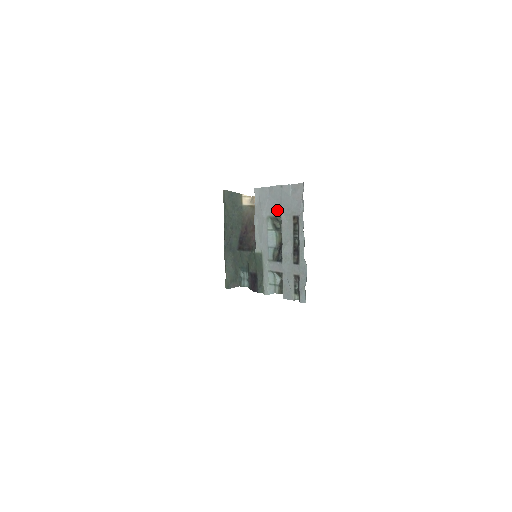
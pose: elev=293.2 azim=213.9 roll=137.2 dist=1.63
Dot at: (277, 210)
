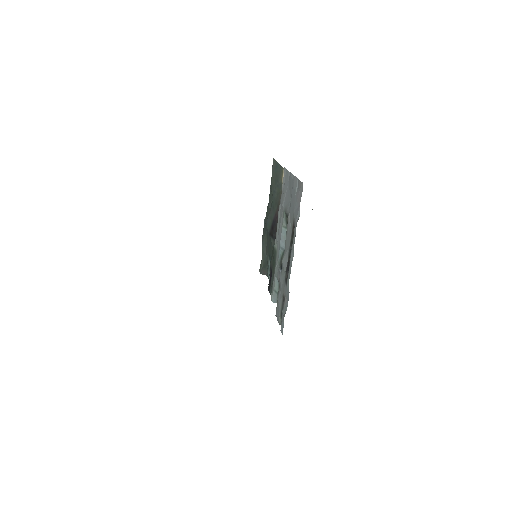
Dot at: (288, 206)
